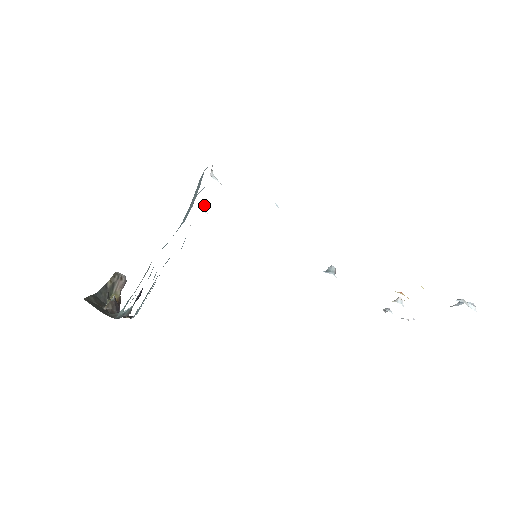
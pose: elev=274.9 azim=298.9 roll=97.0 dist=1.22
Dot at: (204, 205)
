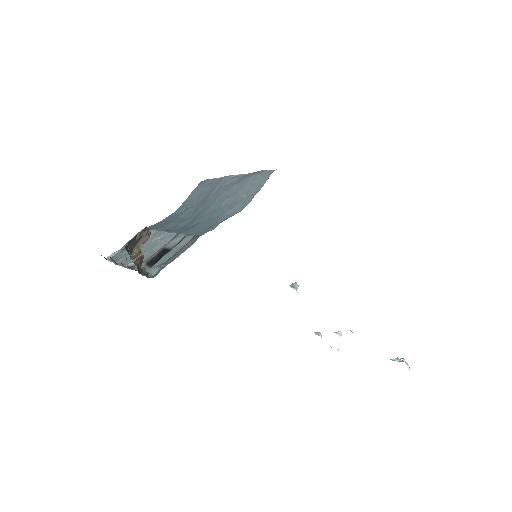
Dot at: occluded
